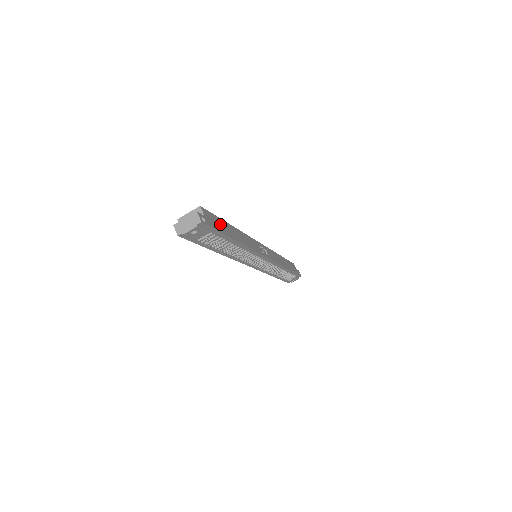
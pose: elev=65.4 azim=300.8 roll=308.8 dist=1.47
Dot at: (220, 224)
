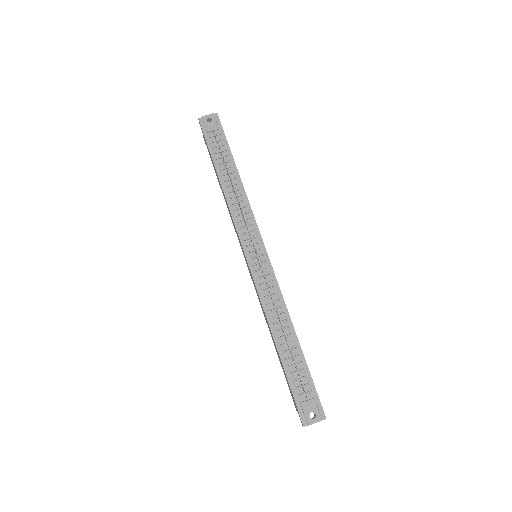
Dot at: occluded
